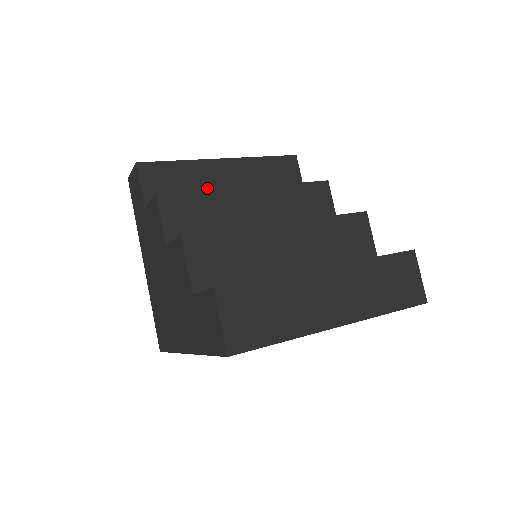
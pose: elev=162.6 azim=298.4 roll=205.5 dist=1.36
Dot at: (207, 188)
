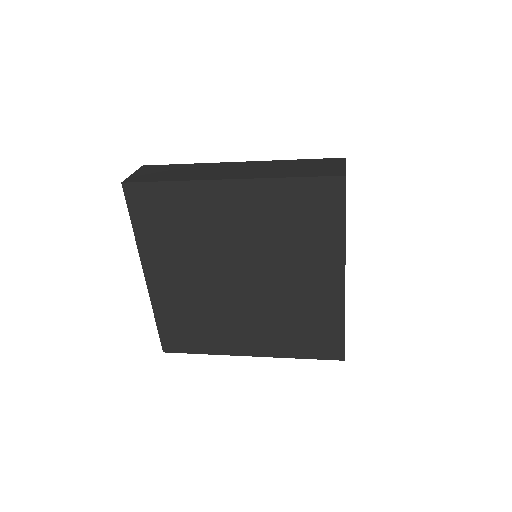
Dot at: occluded
